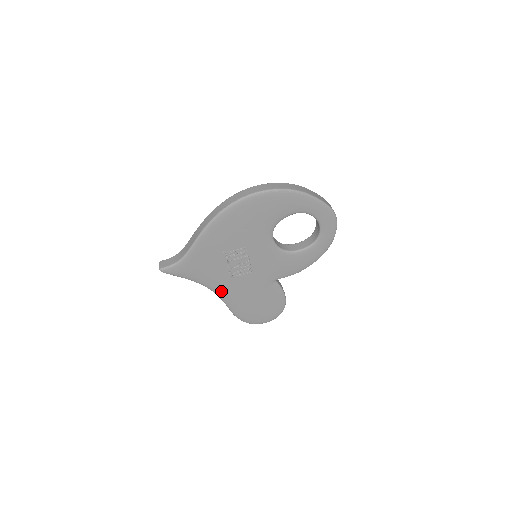
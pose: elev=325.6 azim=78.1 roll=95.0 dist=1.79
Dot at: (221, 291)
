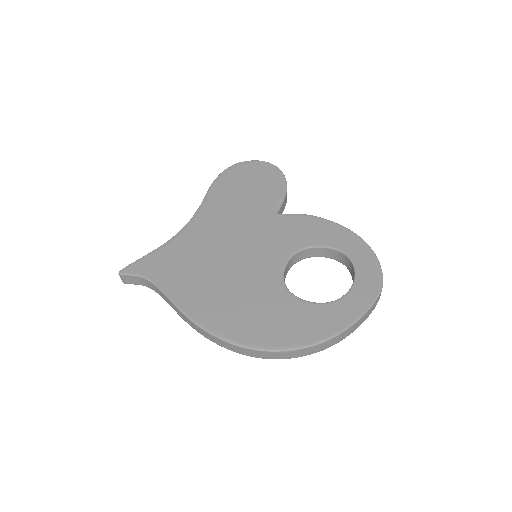
Dot at: occluded
